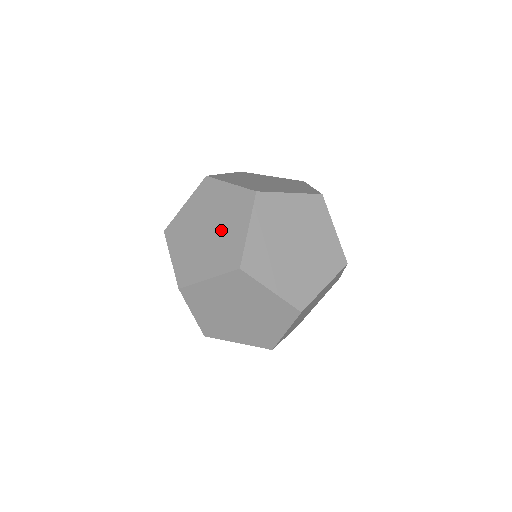
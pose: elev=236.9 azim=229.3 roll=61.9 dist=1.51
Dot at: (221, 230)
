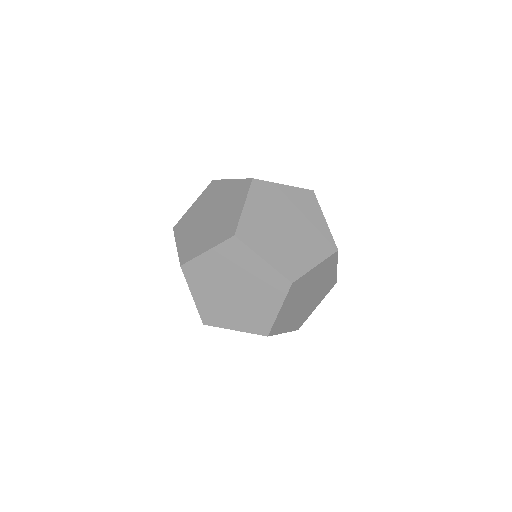
Dot at: (251, 298)
